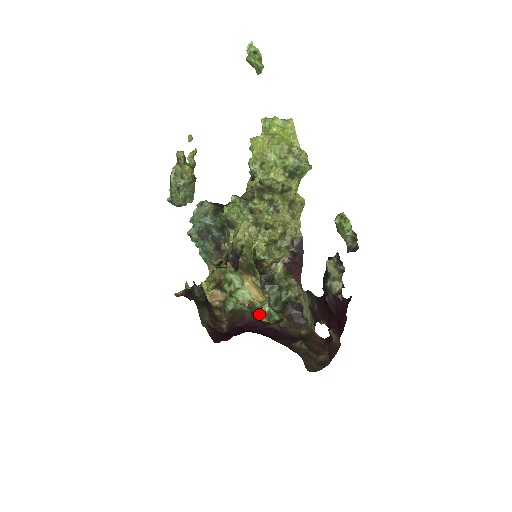
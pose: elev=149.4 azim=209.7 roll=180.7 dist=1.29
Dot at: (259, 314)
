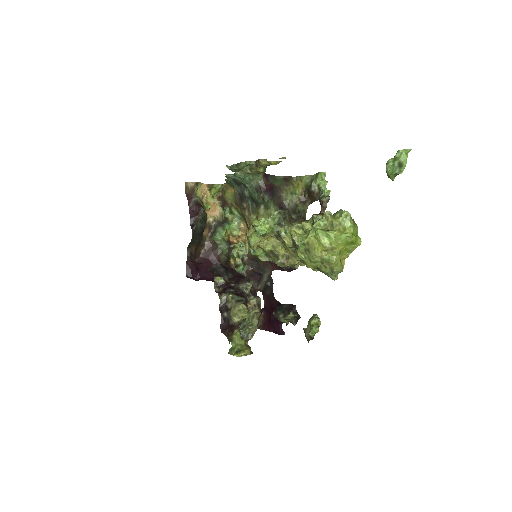
Dot at: (232, 256)
